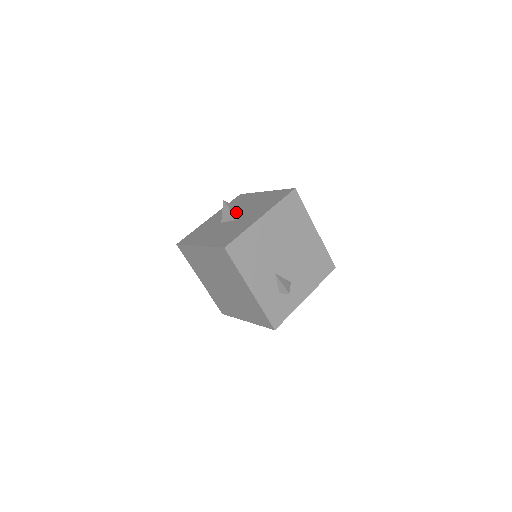
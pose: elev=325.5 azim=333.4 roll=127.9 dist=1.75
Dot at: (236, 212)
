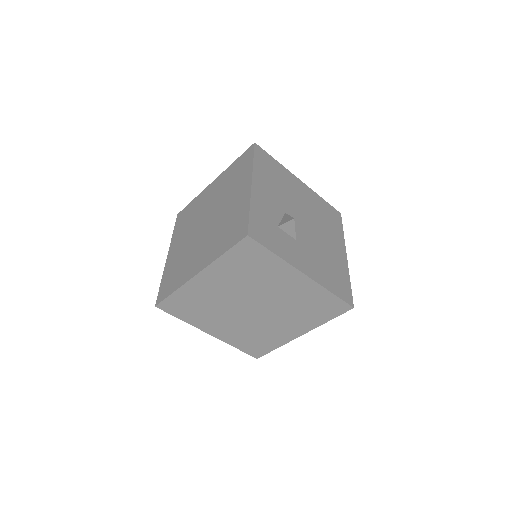
Dot at: occluded
